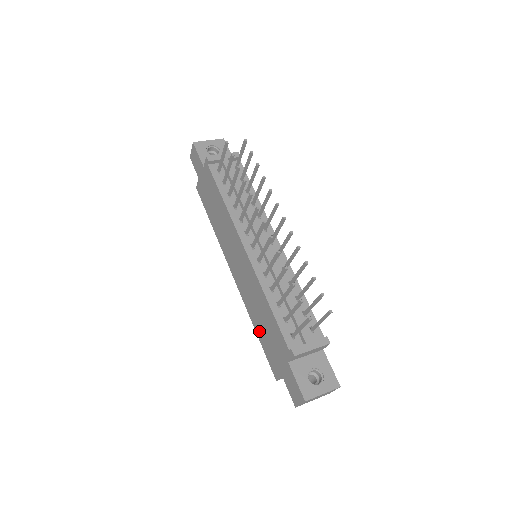
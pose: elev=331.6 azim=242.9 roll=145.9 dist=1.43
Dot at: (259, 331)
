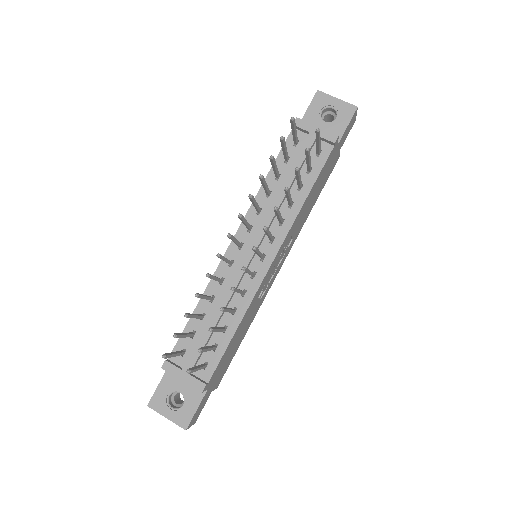
Dot at: occluded
